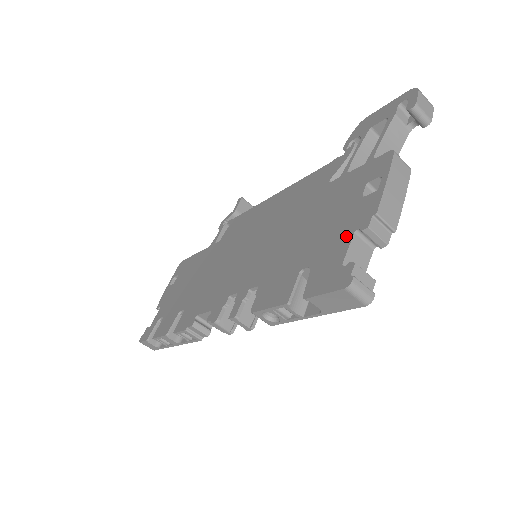
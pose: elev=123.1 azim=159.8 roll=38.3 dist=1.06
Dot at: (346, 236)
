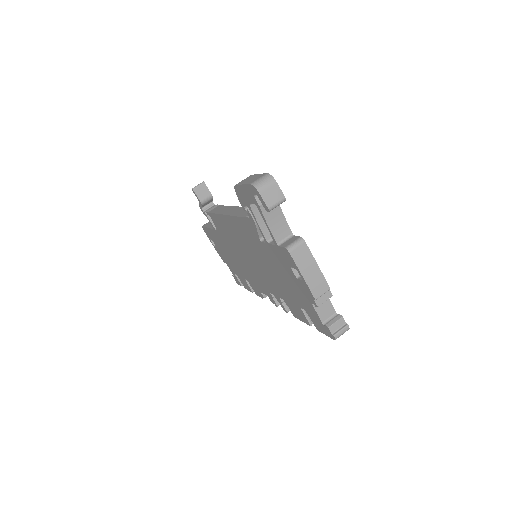
Dot at: (309, 304)
